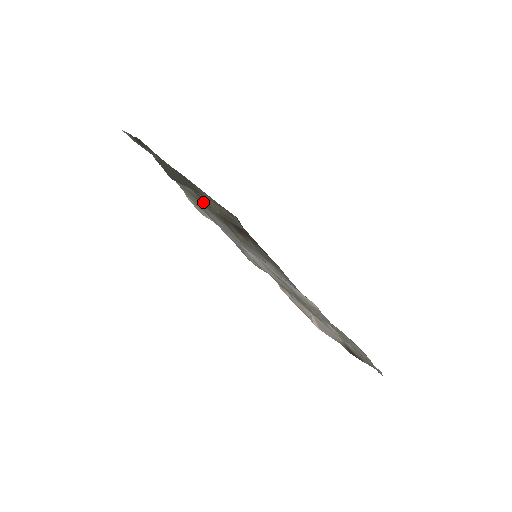
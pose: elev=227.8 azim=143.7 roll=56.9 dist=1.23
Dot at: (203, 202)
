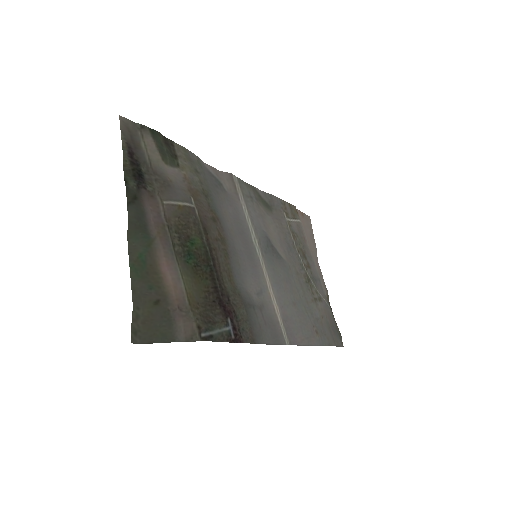
Dot at: (206, 219)
